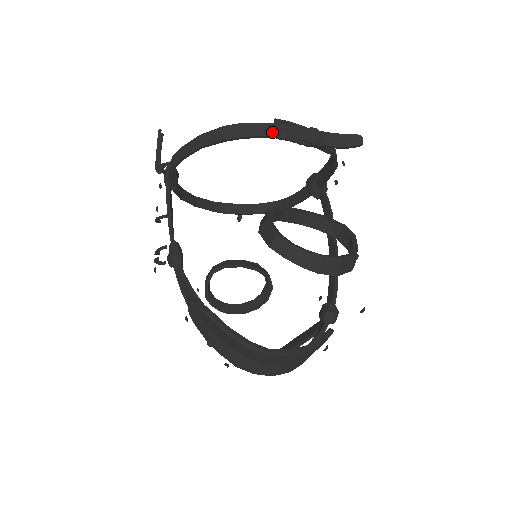
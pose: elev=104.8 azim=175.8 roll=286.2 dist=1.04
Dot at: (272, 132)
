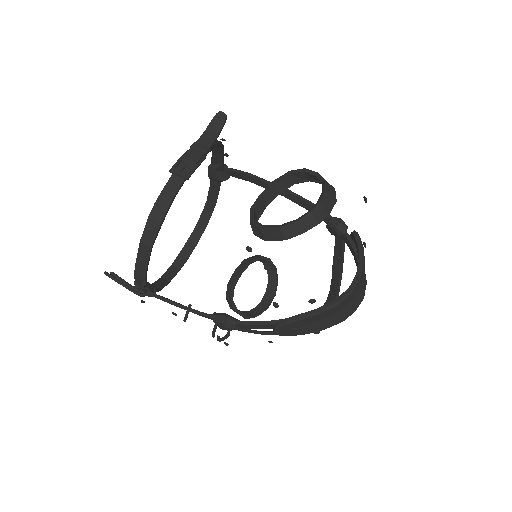
Dot at: (179, 180)
